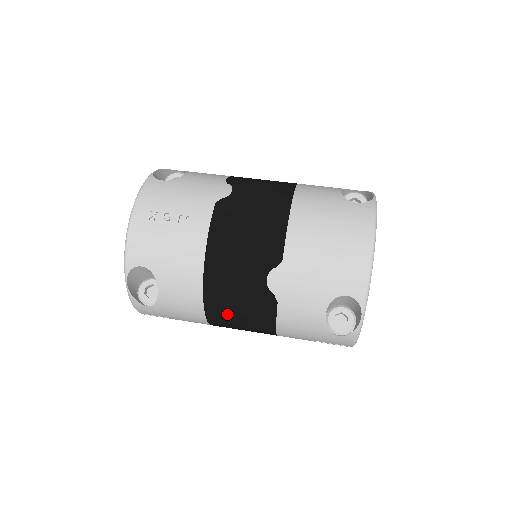
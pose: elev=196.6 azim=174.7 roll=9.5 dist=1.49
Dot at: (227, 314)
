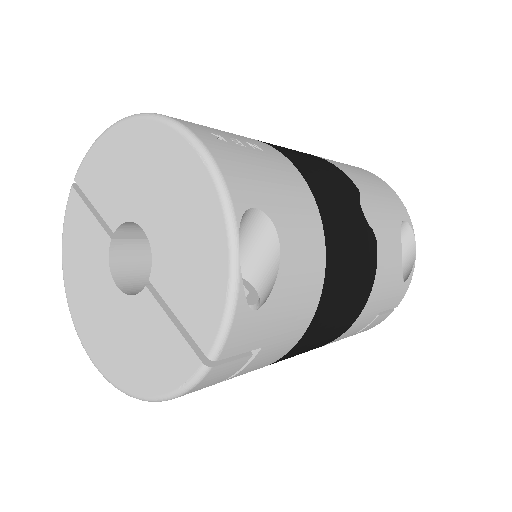
Dot at: (342, 282)
